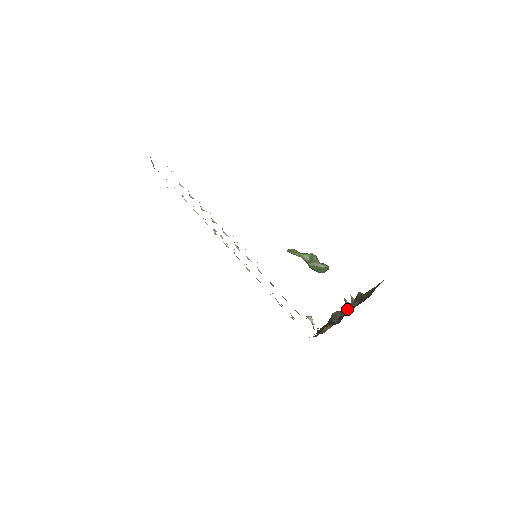
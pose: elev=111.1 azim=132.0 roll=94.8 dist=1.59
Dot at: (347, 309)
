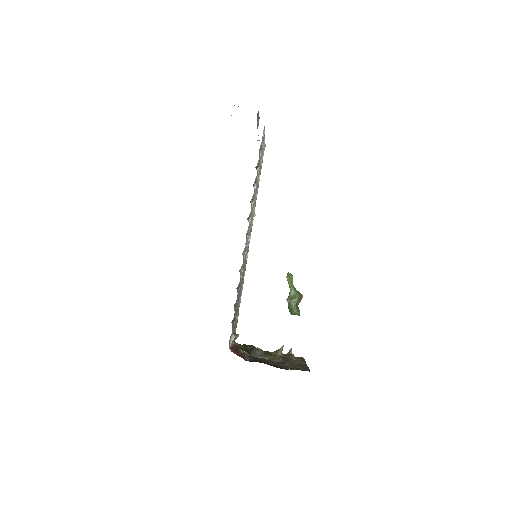
Dot at: (269, 356)
